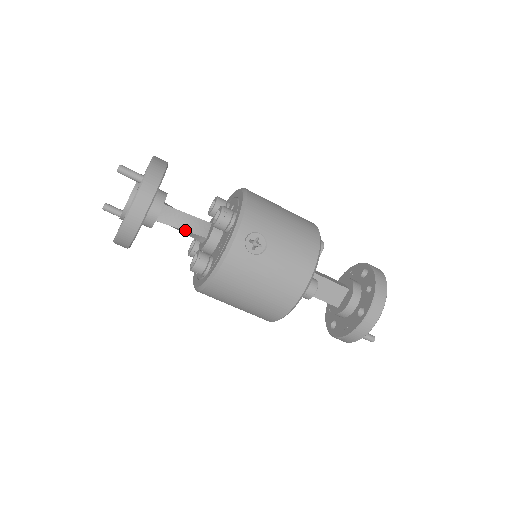
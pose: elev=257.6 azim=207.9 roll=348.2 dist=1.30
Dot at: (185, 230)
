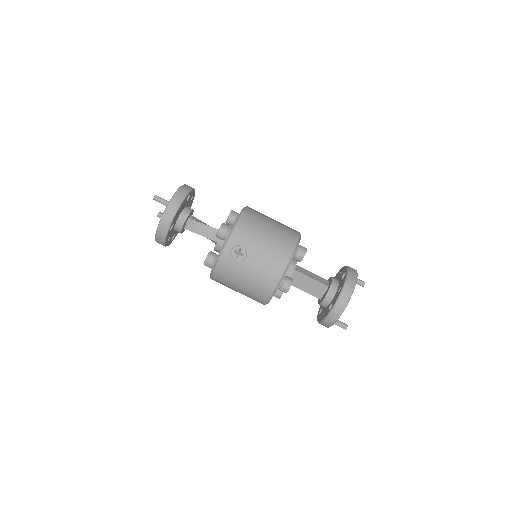
Dot at: (203, 236)
